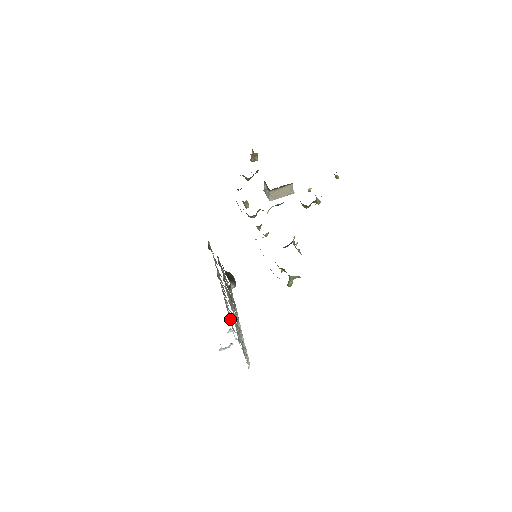
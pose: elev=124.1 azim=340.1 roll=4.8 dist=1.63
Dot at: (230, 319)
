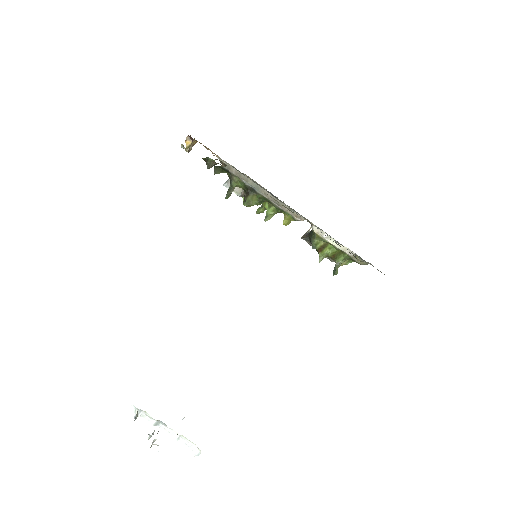
Dot at: occluded
